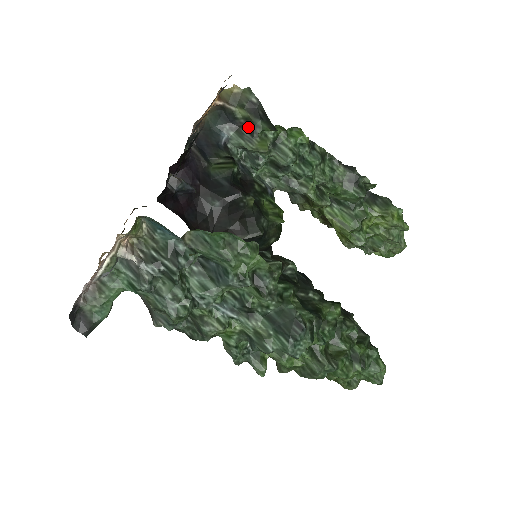
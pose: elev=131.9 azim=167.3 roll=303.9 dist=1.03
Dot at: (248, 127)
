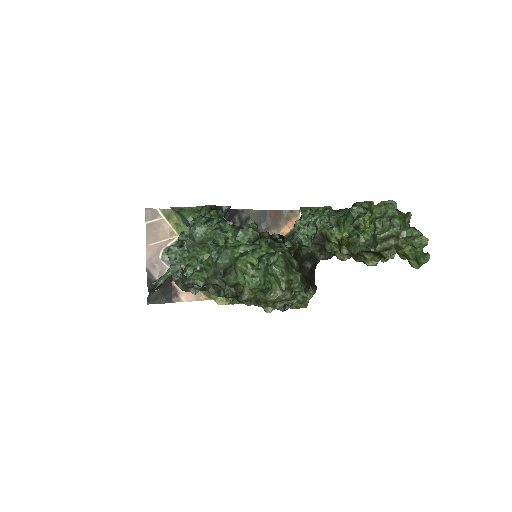
Dot at: occluded
